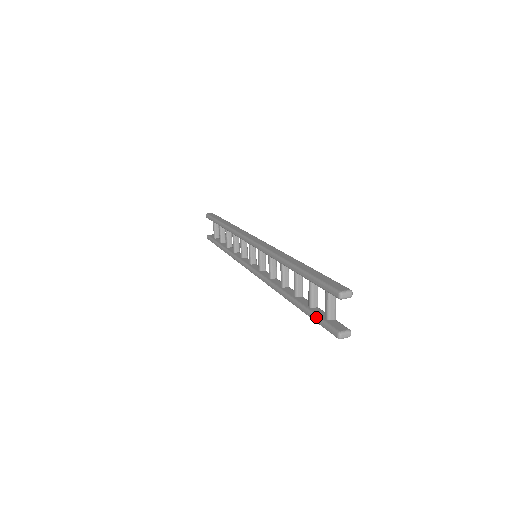
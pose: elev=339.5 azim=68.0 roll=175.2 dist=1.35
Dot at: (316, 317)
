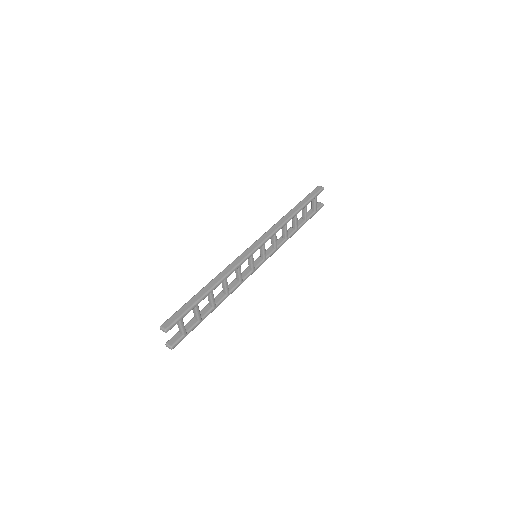
Dot at: occluded
